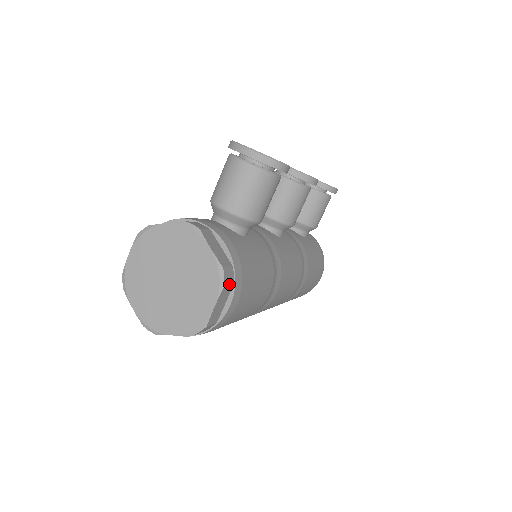
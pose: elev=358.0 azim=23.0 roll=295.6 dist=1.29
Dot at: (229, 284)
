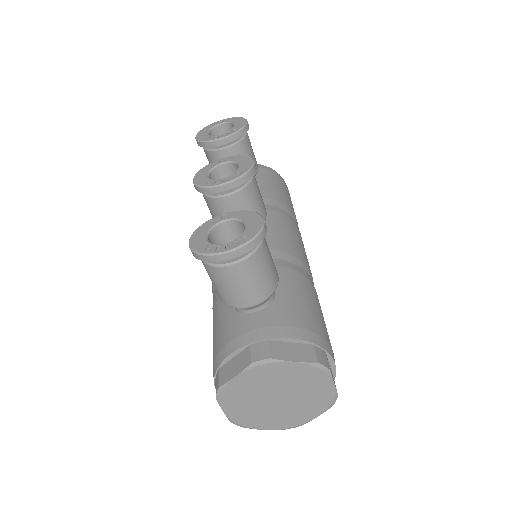
Dot at: (327, 361)
